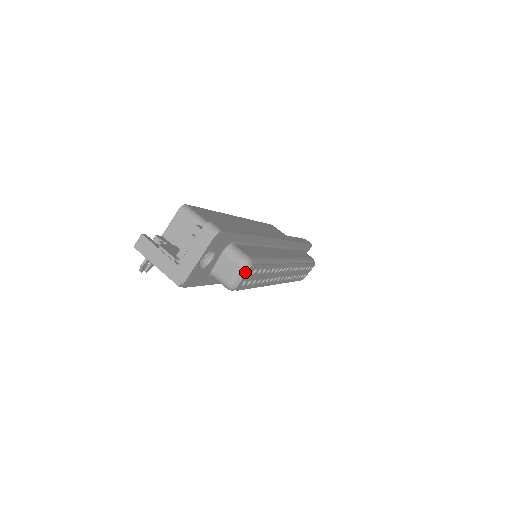
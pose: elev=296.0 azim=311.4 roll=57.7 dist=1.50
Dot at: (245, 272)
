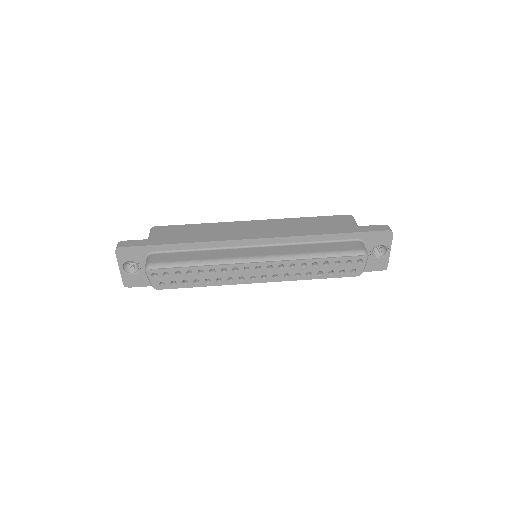
Dot at: (148, 275)
